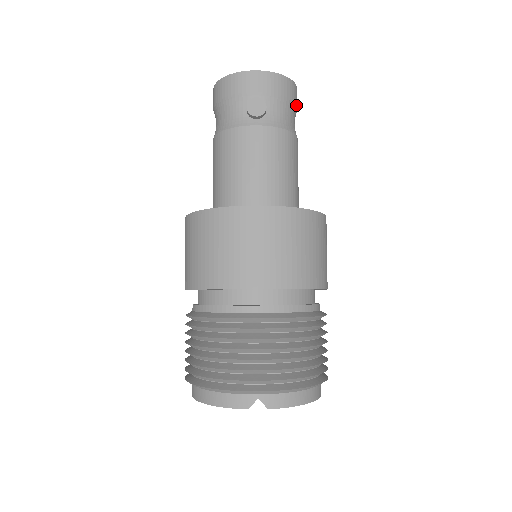
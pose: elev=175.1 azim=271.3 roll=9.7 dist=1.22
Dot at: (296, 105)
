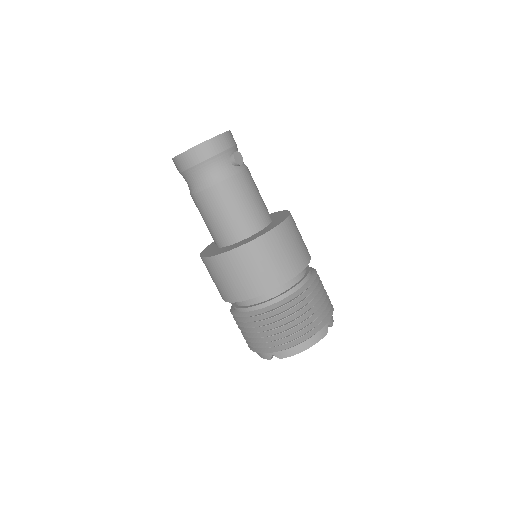
Dot at: occluded
